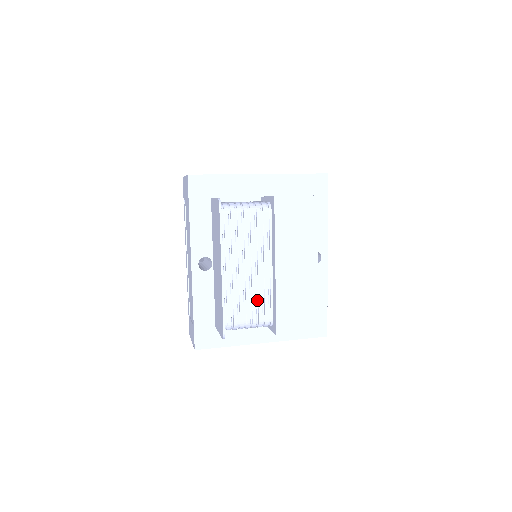
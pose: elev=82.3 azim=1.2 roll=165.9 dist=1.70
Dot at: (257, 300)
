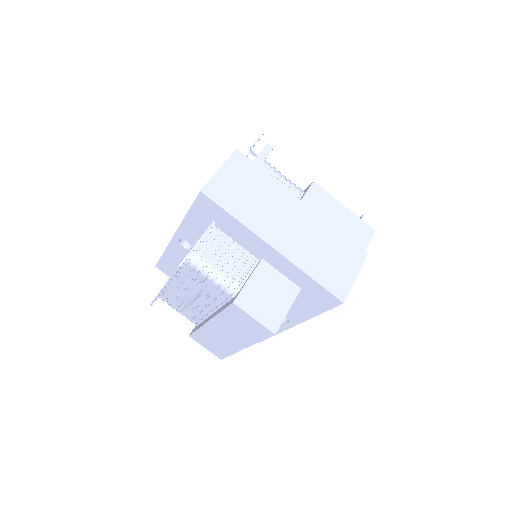
Dot at: (191, 311)
